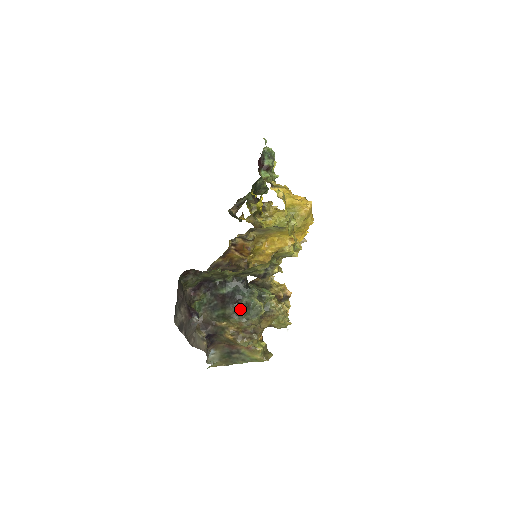
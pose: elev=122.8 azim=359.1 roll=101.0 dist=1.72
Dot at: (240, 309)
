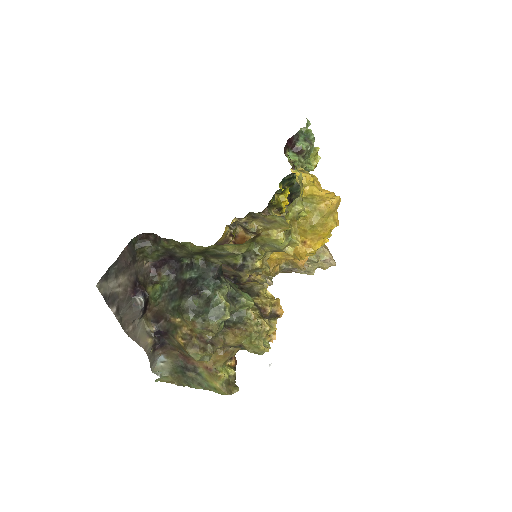
Dot at: (199, 304)
